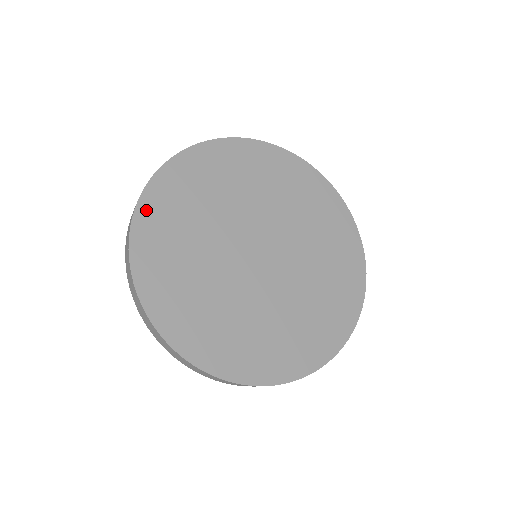
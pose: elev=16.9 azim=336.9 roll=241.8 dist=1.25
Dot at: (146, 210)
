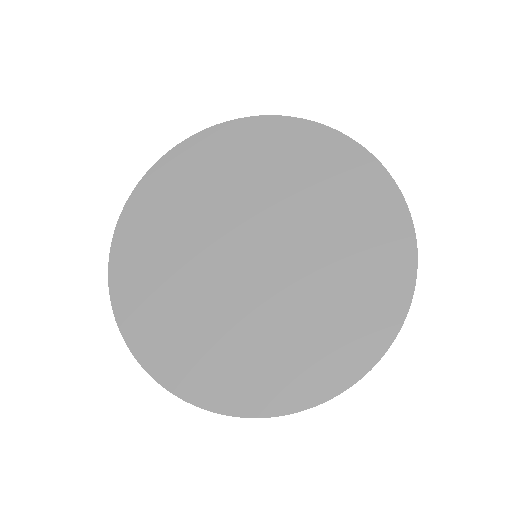
Dot at: (120, 293)
